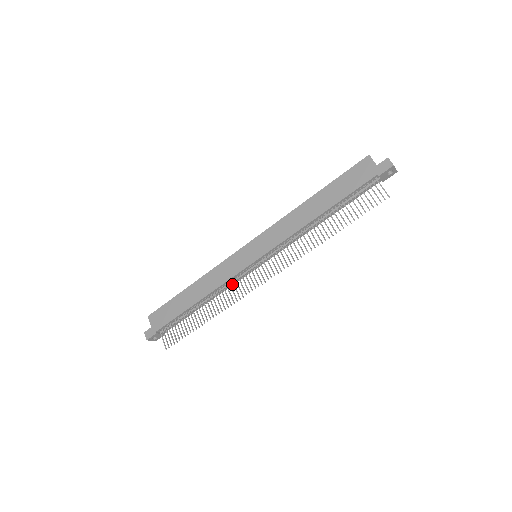
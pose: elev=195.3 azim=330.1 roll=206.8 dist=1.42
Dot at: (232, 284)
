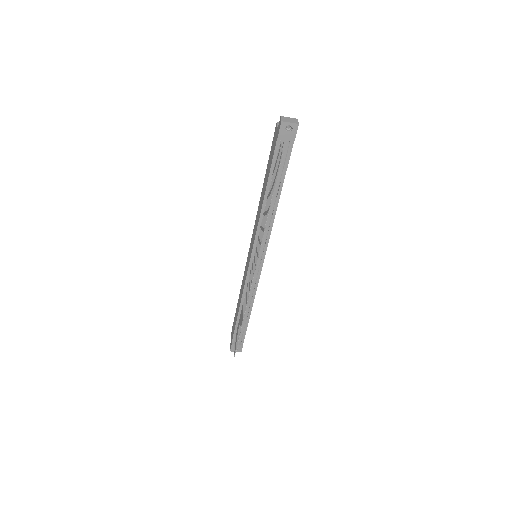
Dot at: (255, 288)
